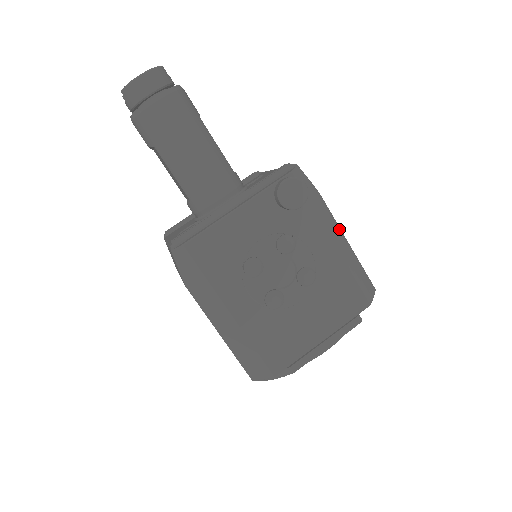
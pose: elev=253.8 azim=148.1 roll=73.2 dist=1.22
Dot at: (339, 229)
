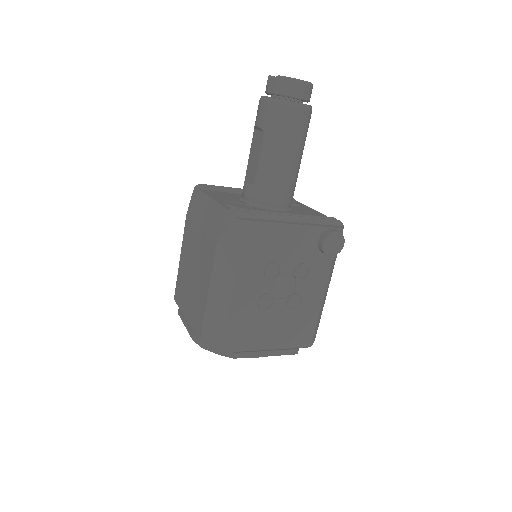
Dot at: occluded
